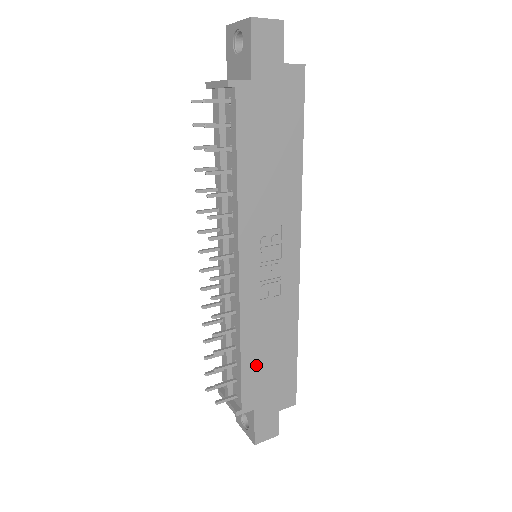
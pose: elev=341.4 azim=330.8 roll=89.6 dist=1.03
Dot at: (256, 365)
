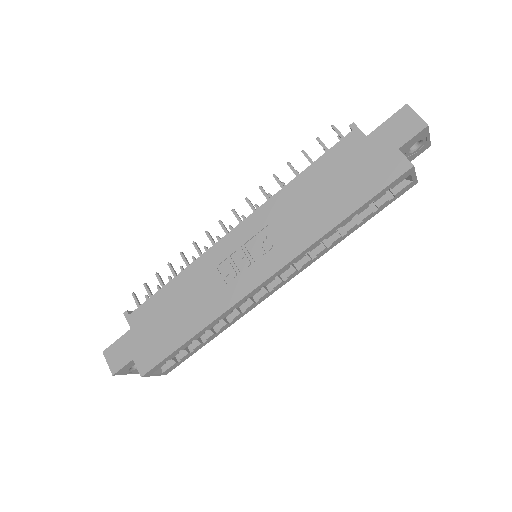
Dot at: (166, 303)
